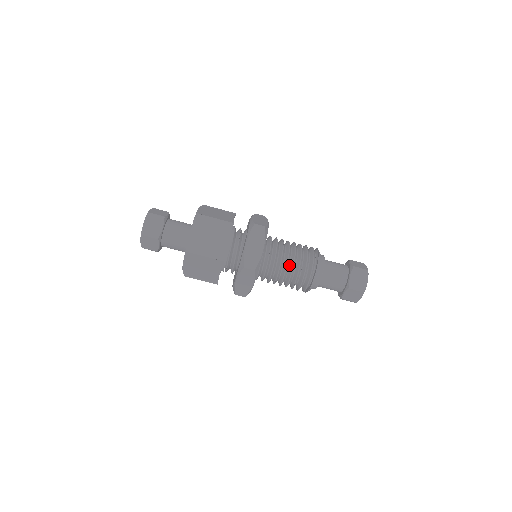
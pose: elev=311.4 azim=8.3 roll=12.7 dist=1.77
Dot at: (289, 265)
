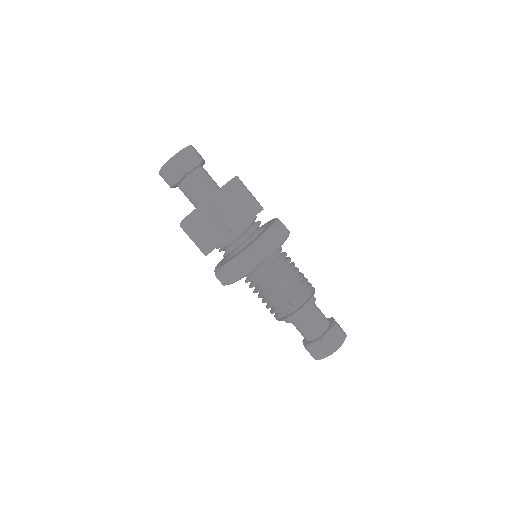
Dot at: (284, 283)
